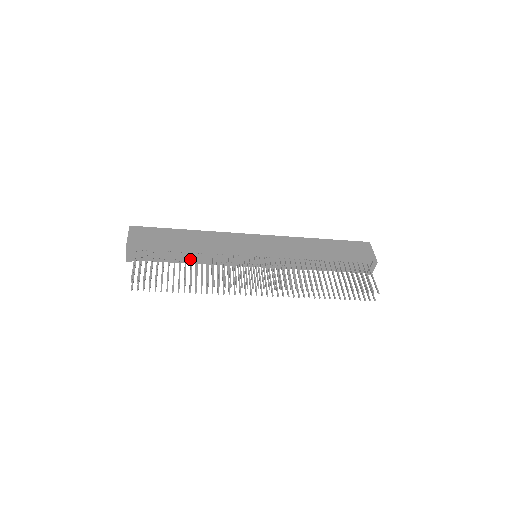
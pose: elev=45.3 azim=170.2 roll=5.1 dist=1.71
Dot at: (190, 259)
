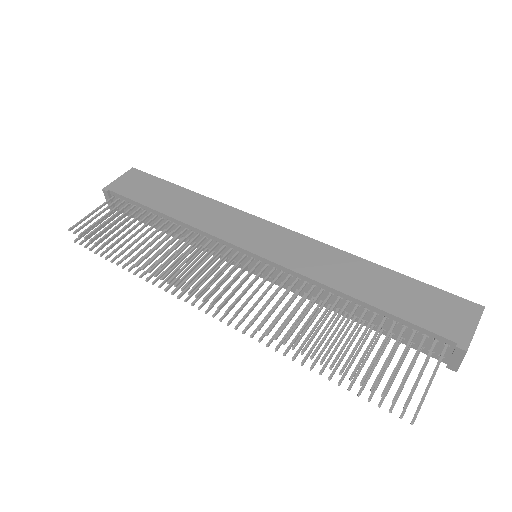
Dot at: (171, 230)
